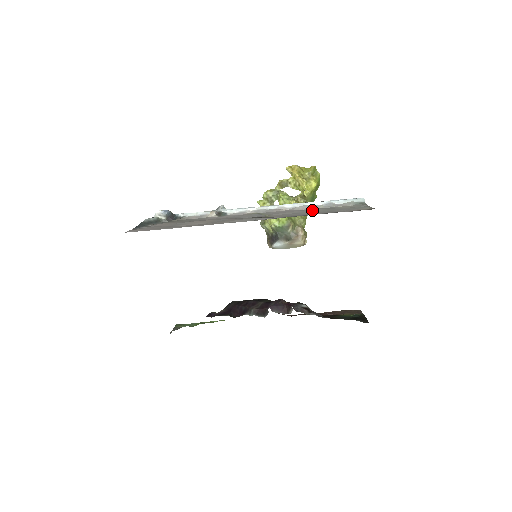
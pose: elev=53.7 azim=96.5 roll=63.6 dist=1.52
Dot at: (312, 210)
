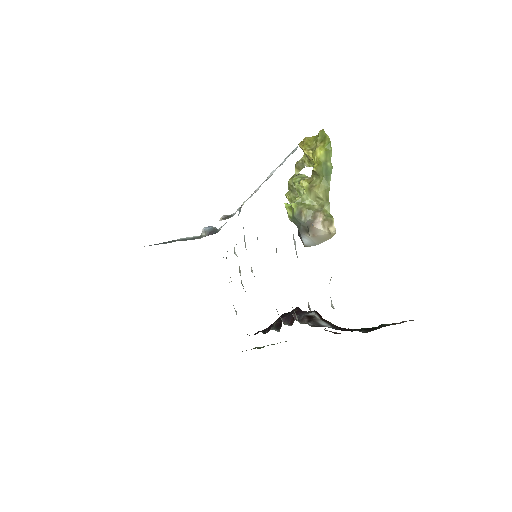
Dot at: occluded
